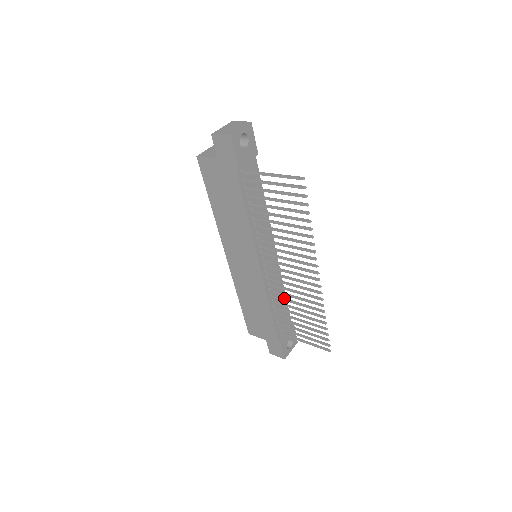
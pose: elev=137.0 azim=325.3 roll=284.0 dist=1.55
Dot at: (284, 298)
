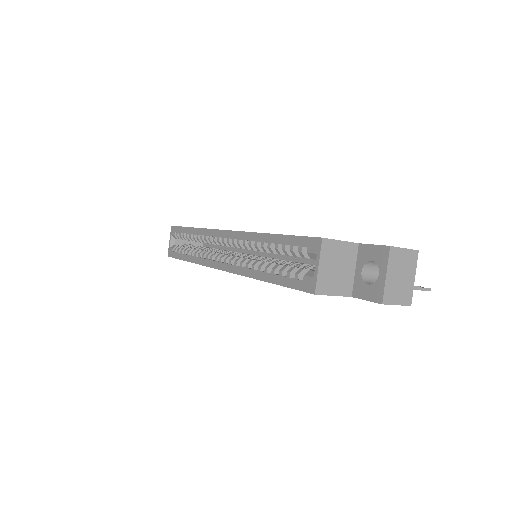
Dot at: occluded
